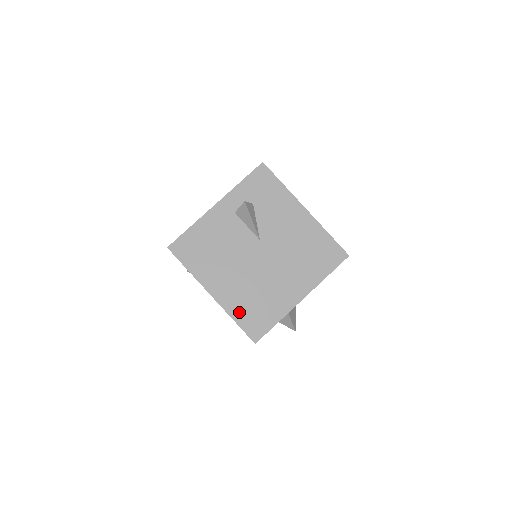
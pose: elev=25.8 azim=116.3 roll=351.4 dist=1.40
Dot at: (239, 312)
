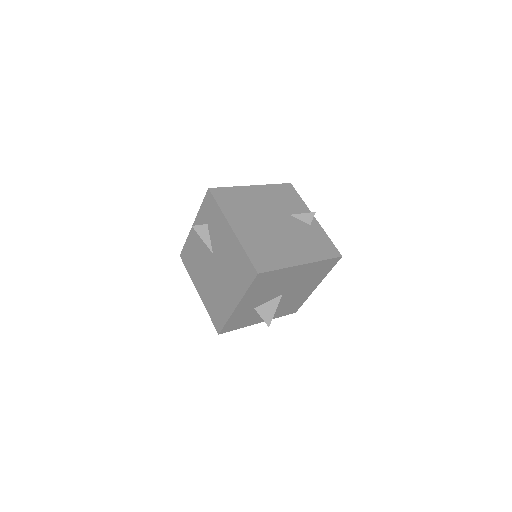
Dot at: (210, 308)
